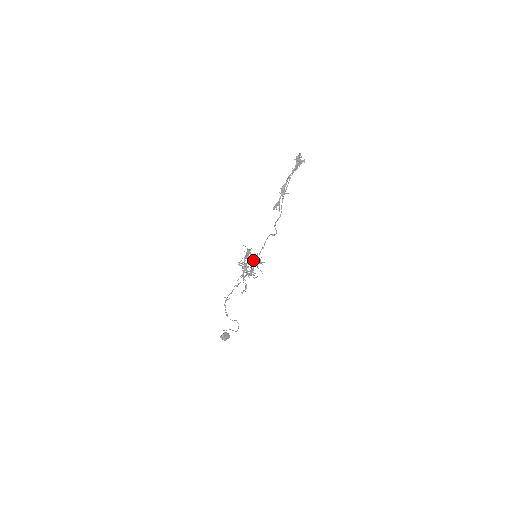
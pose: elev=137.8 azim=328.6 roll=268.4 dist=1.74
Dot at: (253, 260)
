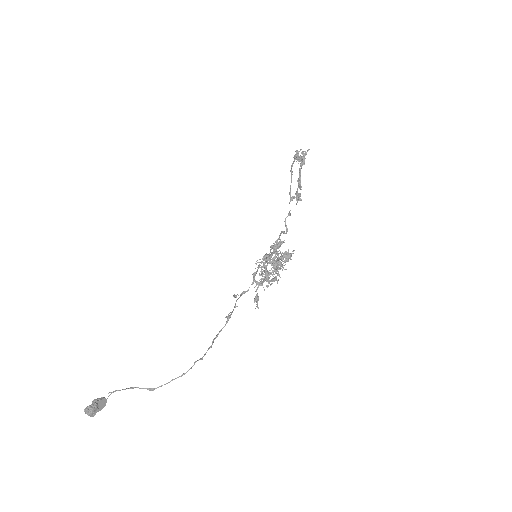
Dot at: (283, 259)
